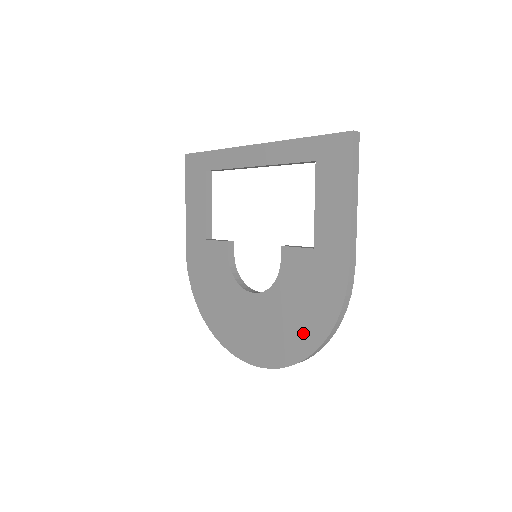
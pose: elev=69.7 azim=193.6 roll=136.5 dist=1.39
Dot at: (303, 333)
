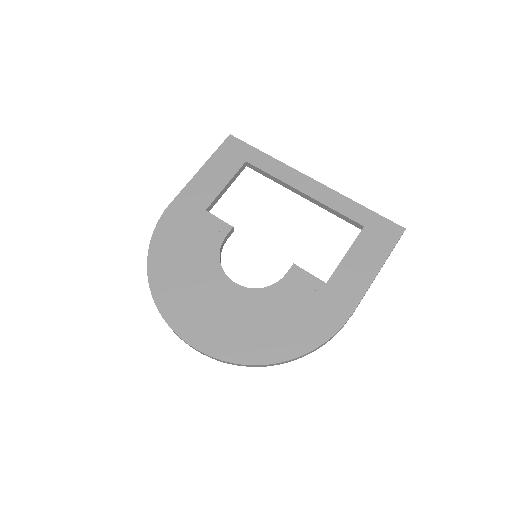
Dot at: (274, 342)
